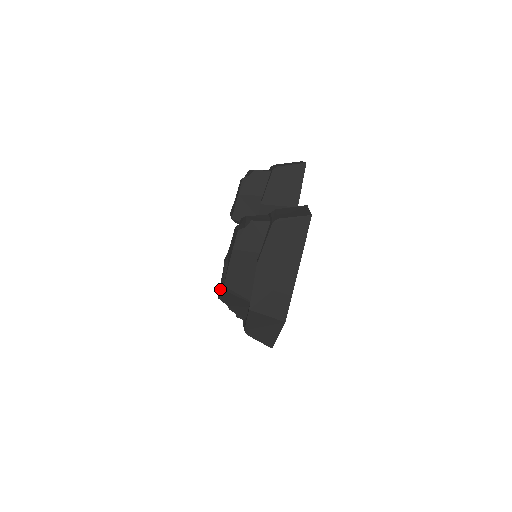
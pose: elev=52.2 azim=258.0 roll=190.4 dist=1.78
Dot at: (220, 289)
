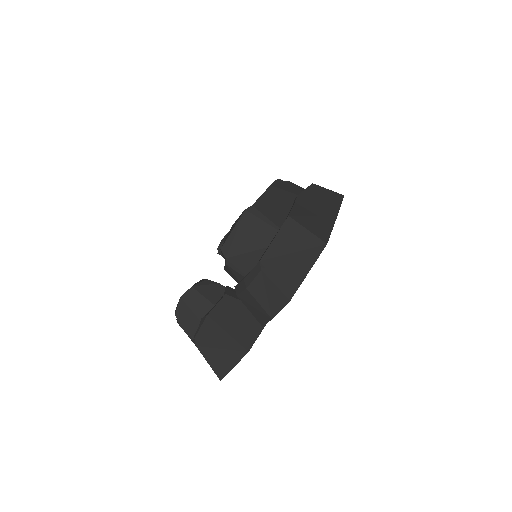
Dot at: occluded
